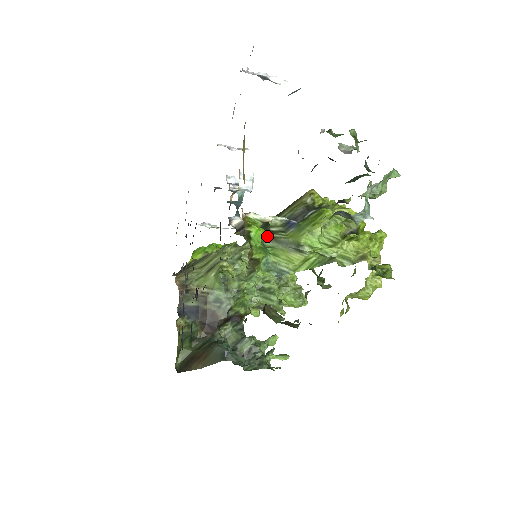
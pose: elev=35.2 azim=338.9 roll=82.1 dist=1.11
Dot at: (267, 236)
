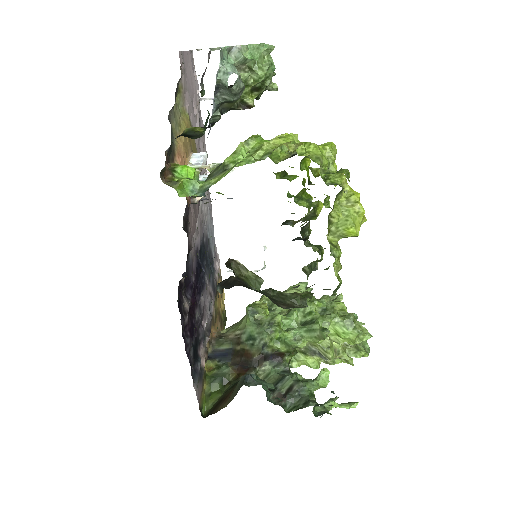
Dot at: (206, 180)
